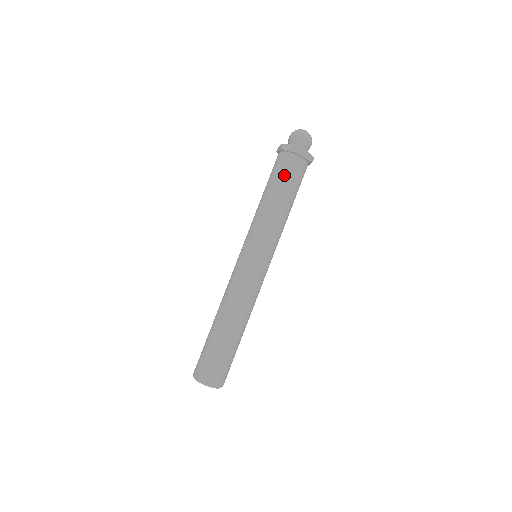
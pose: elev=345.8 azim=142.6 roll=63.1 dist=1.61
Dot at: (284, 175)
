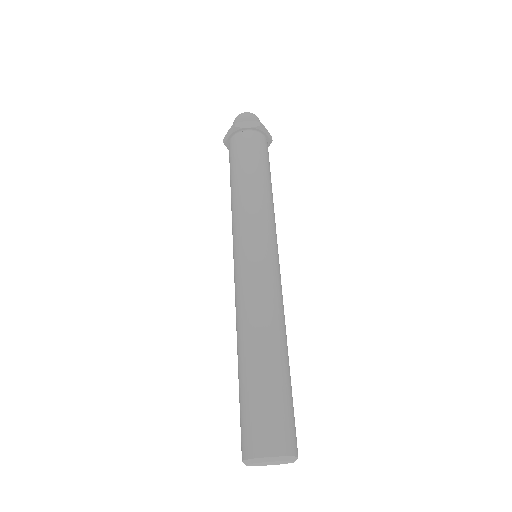
Dot at: (234, 157)
